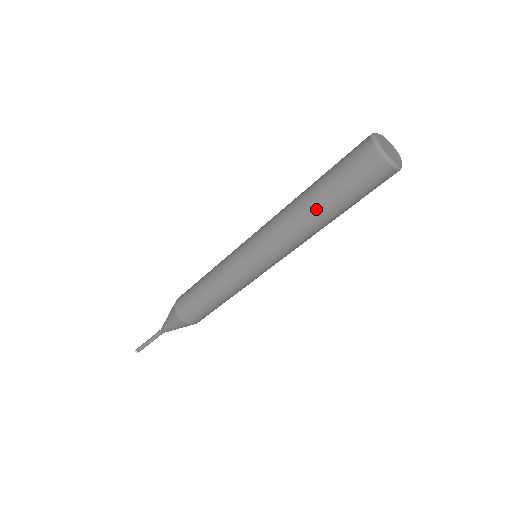
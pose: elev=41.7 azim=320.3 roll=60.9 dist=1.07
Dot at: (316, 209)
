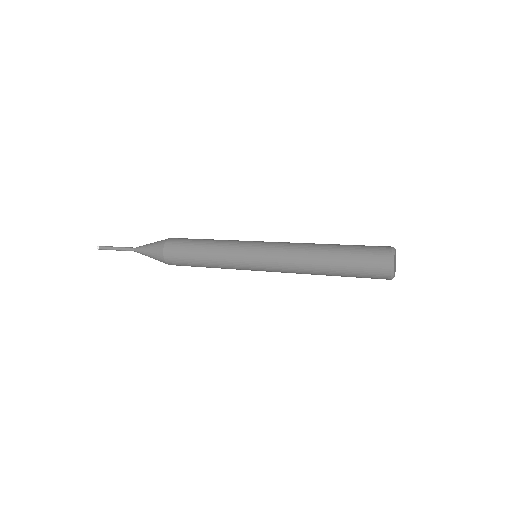
Dot at: occluded
